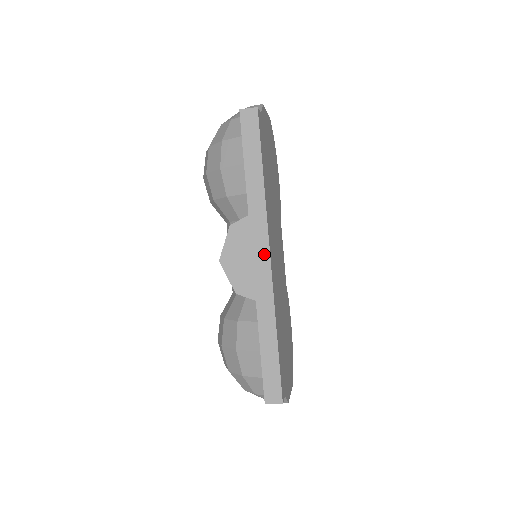
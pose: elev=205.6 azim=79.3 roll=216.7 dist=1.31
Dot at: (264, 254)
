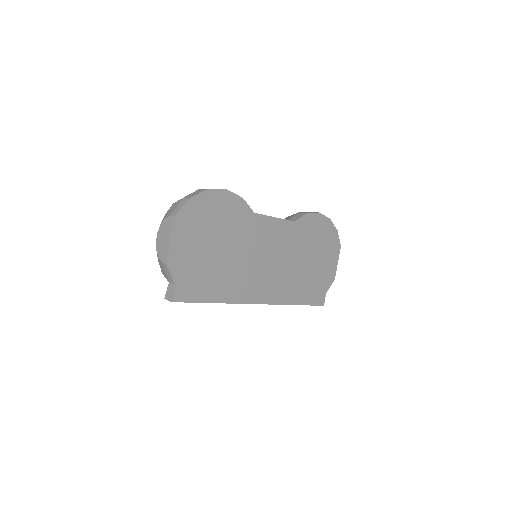
Dot at: (256, 303)
